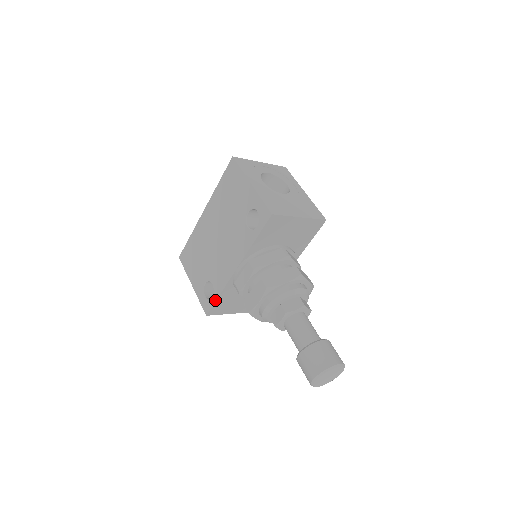
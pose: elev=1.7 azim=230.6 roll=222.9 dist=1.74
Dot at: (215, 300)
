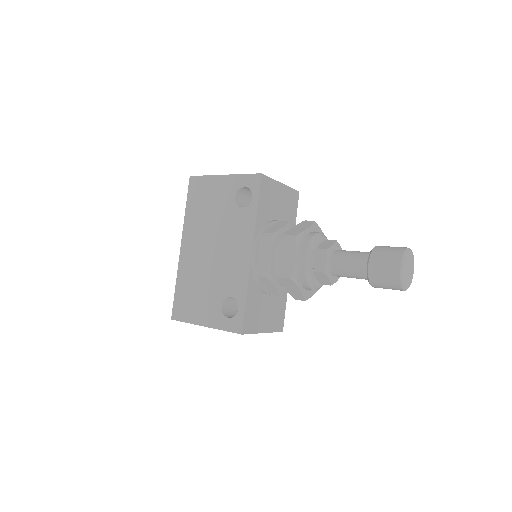
Dot at: (244, 306)
